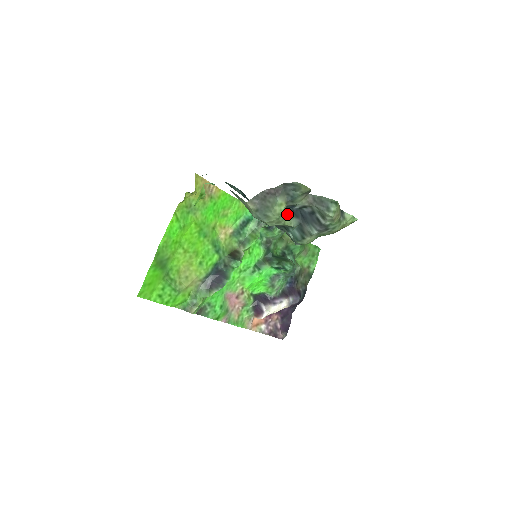
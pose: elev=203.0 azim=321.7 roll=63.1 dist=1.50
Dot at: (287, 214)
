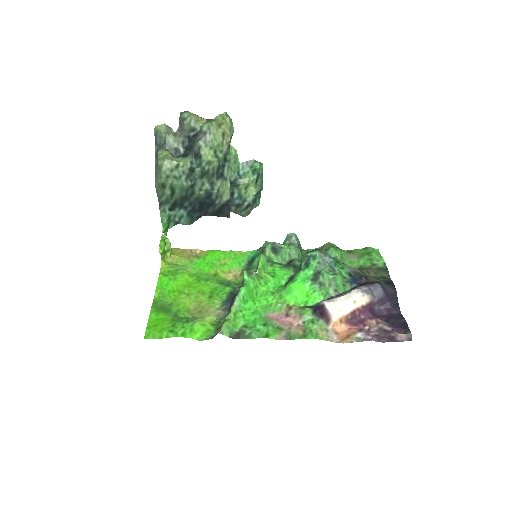
Dot at: (179, 159)
